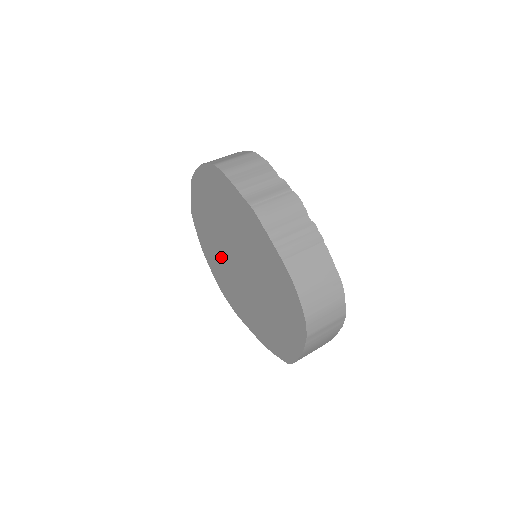
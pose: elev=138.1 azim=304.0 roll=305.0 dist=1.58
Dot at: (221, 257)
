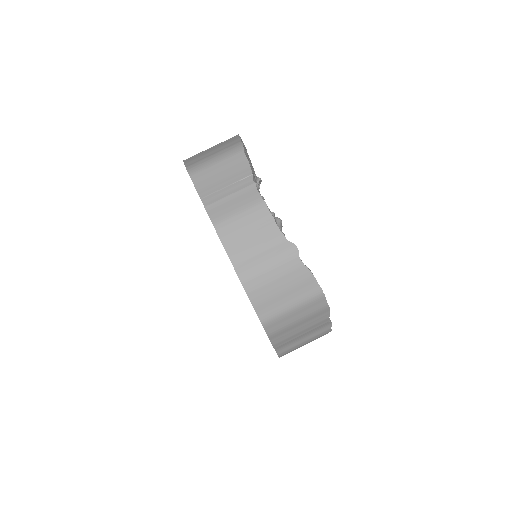
Dot at: occluded
